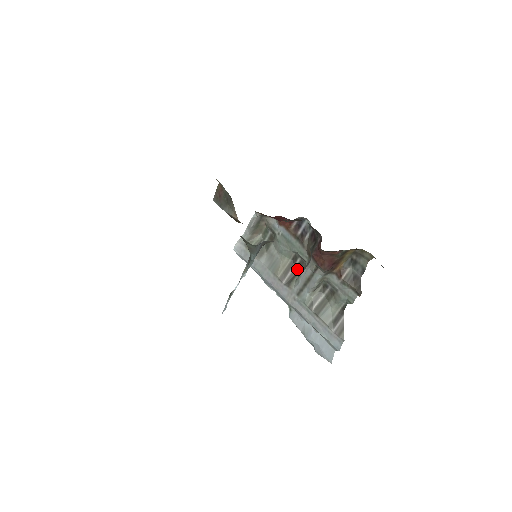
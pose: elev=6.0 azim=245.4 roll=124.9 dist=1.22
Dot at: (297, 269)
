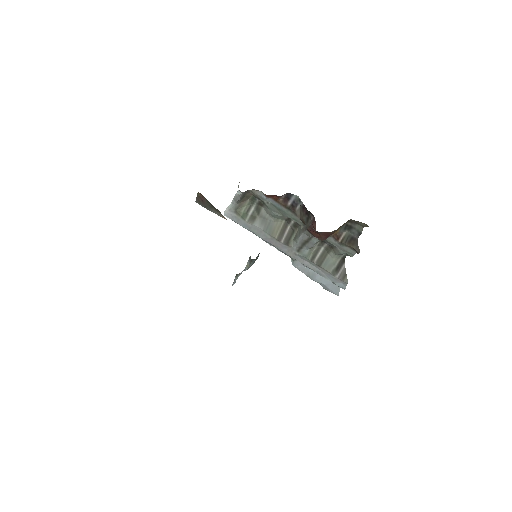
Dot at: (292, 229)
